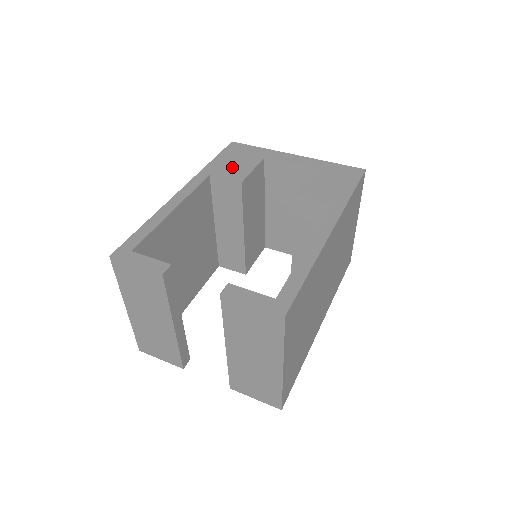
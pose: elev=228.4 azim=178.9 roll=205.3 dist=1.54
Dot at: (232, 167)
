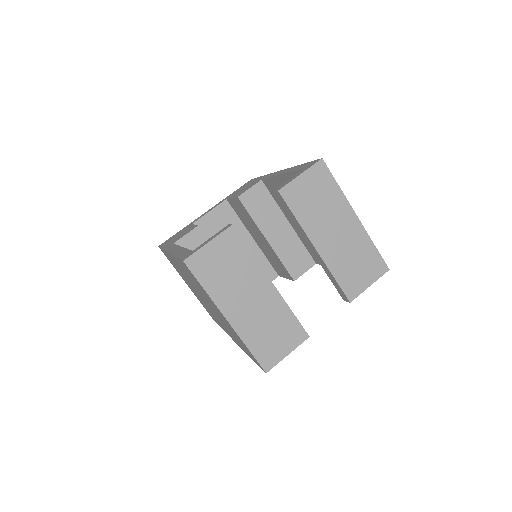
Dot at: (180, 235)
